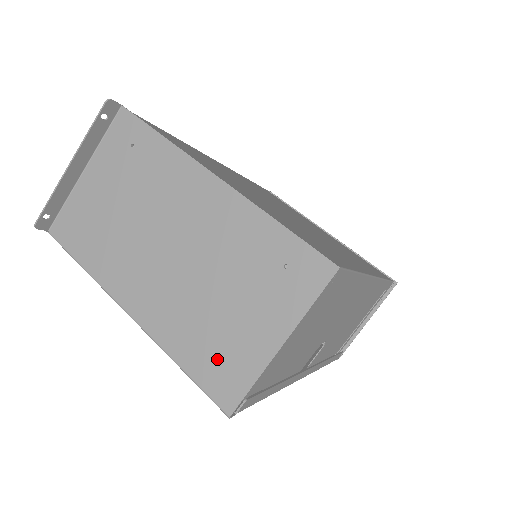
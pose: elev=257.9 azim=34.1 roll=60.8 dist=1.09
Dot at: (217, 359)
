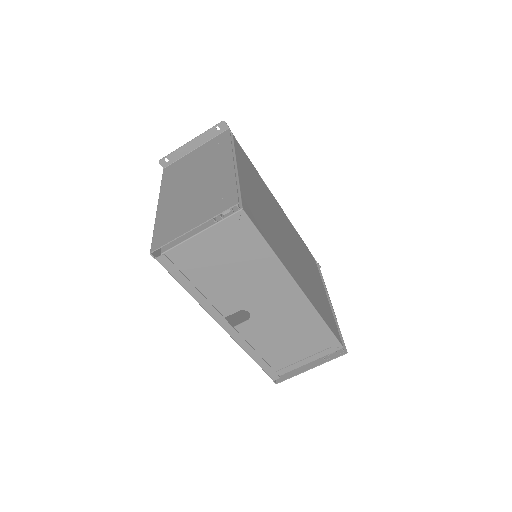
Dot at: (168, 229)
